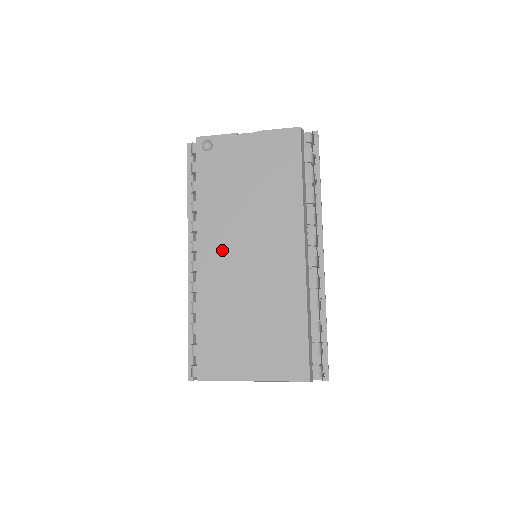
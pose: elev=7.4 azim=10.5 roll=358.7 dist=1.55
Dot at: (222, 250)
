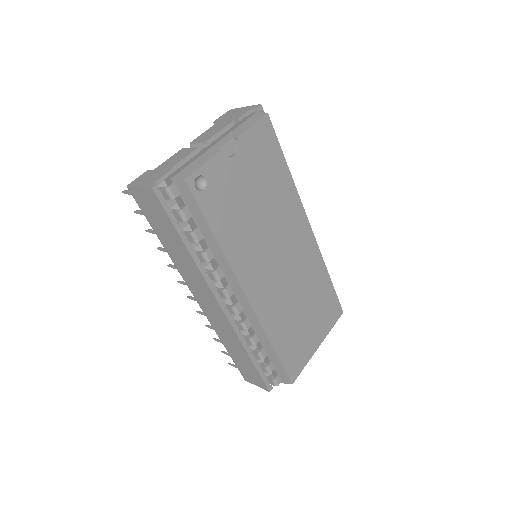
Dot at: (263, 277)
